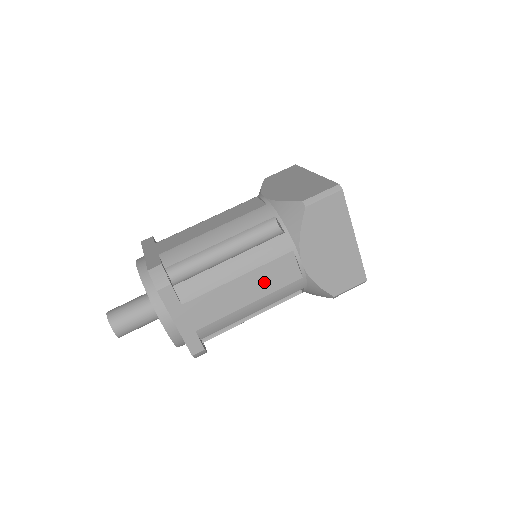
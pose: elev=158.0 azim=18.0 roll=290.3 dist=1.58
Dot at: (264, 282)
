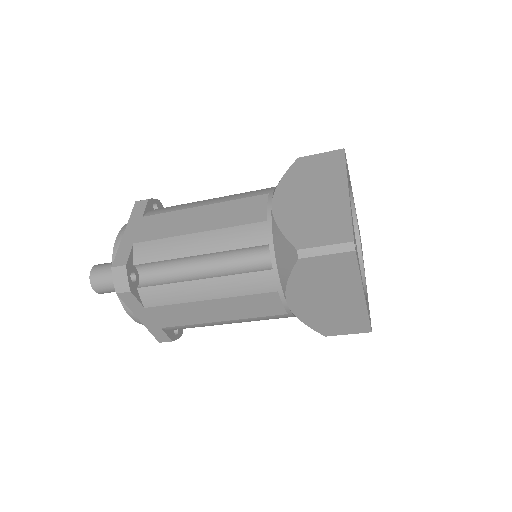
Dot at: (239, 309)
